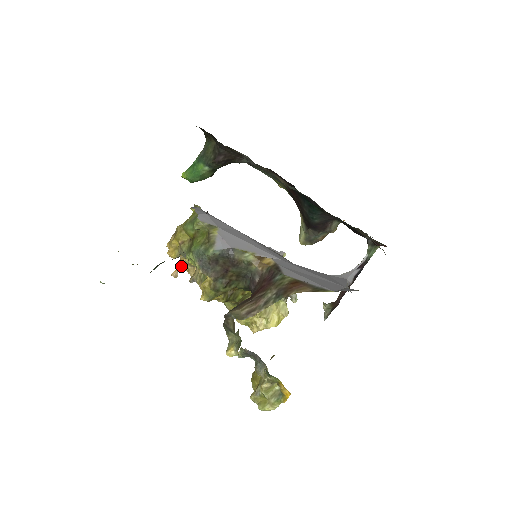
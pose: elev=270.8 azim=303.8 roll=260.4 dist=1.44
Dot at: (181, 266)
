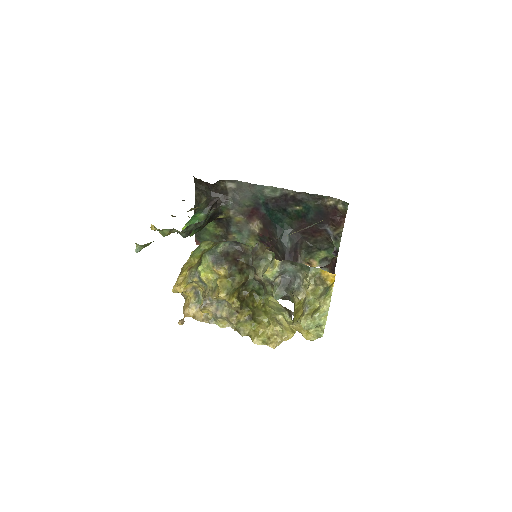
Dot at: (186, 315)
